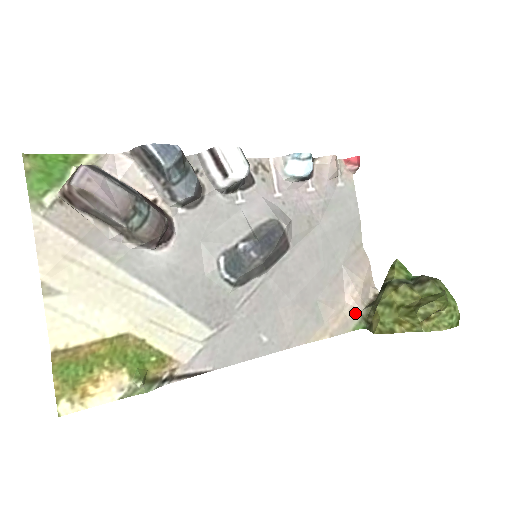
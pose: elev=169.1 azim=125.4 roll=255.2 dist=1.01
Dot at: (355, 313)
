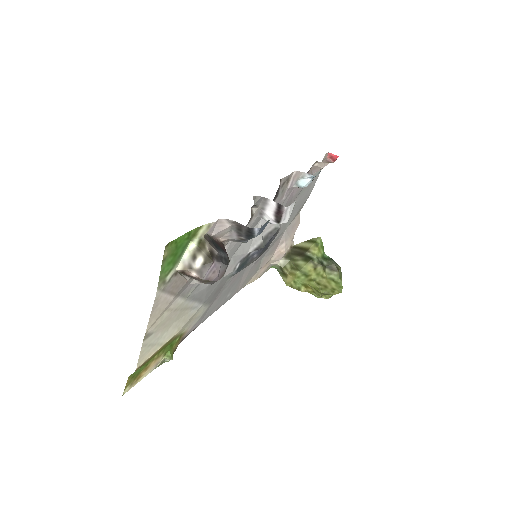
Dot at: (276, 261)
